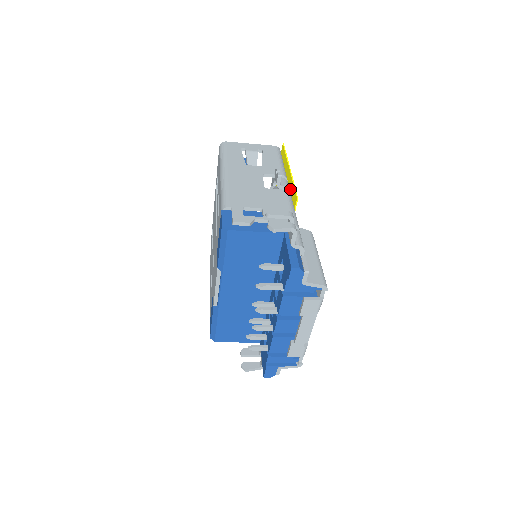
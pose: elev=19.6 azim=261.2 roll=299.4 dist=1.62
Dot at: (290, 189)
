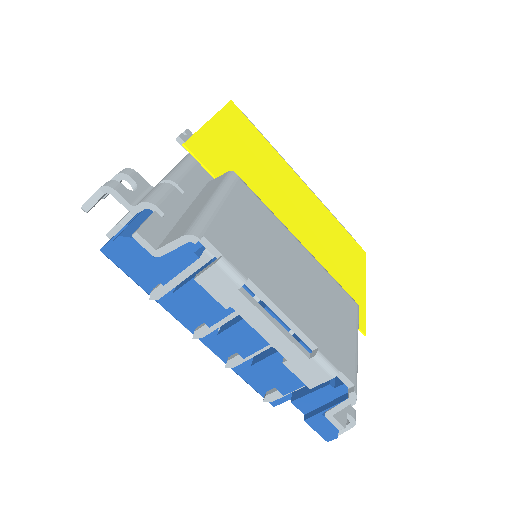
Dot at: (209, 142)
